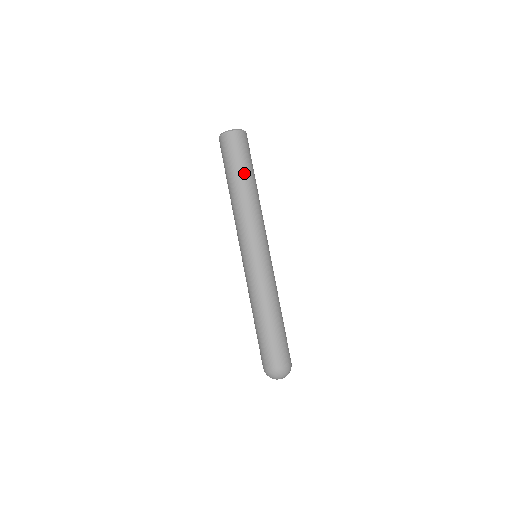
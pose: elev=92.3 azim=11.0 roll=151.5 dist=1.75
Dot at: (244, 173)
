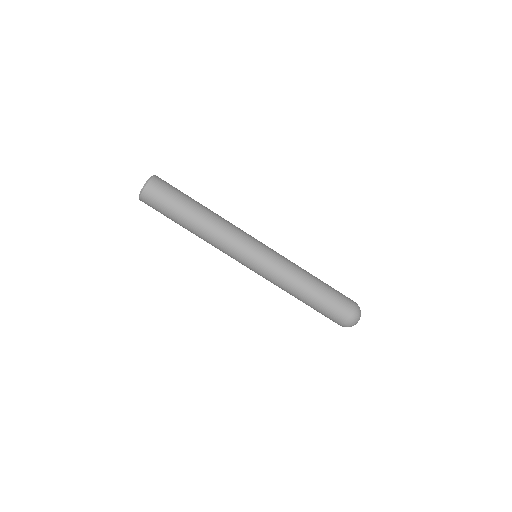
Dot at: (192, 201)
